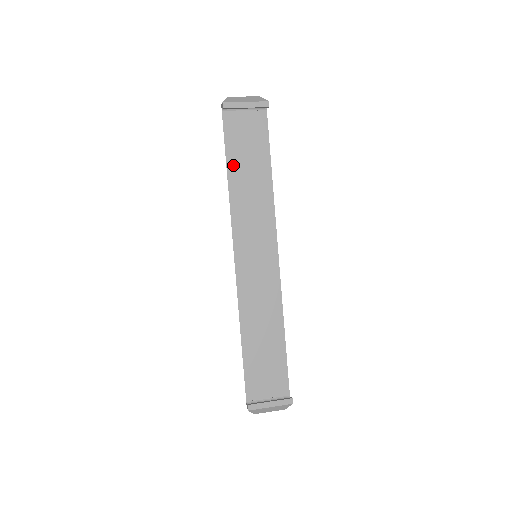
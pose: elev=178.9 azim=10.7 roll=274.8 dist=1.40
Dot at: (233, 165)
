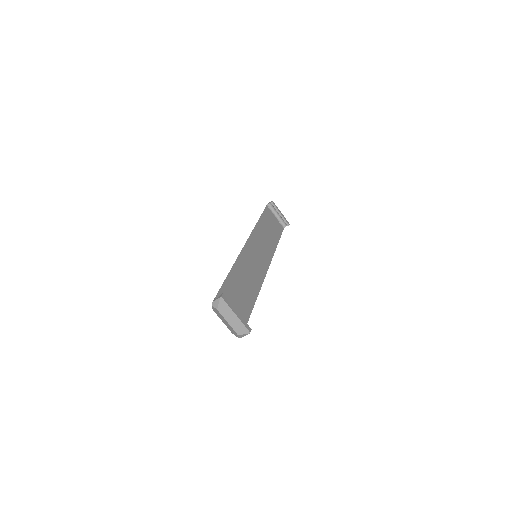
Dot at: (263, 220)
